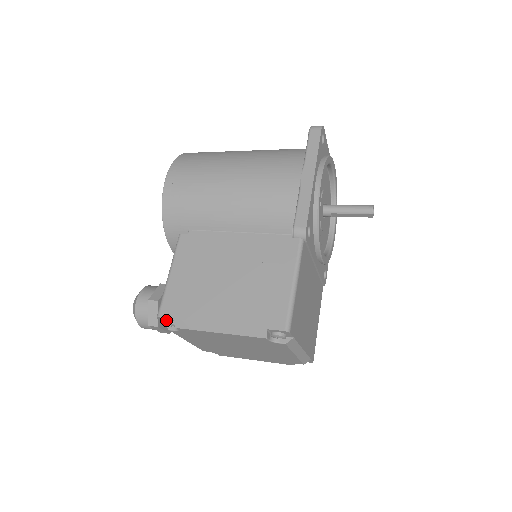
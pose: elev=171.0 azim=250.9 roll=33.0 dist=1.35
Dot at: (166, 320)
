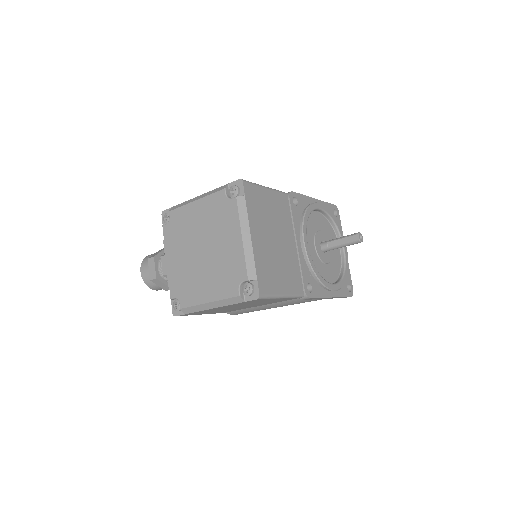
Dot at: (166, 214)
